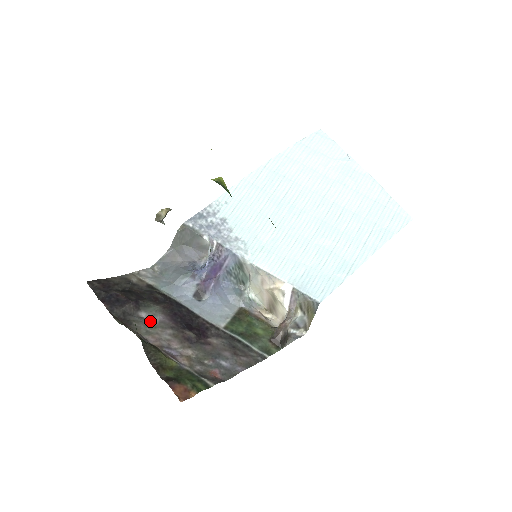
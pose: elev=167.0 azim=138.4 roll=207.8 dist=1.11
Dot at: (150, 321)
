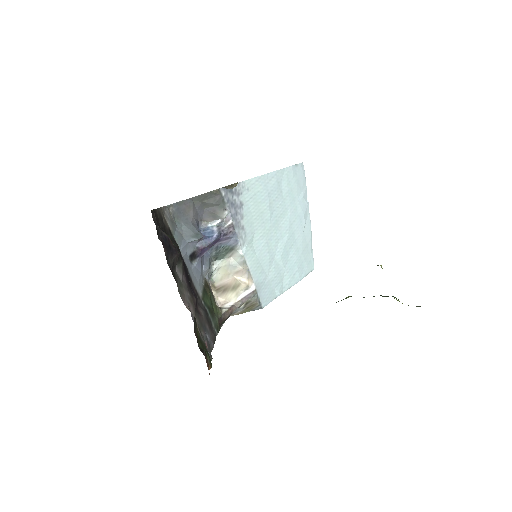
Dot at: (179, 278)
